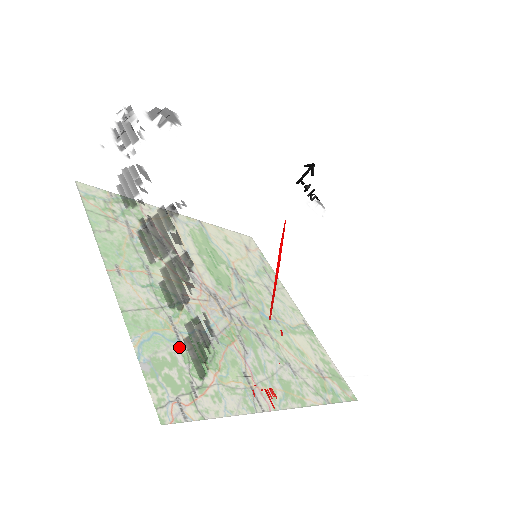
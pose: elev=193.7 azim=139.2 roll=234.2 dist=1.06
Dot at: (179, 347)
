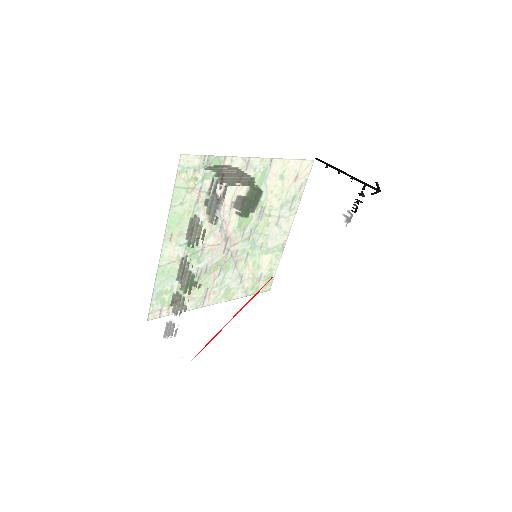
Dot at: (164, 320)
